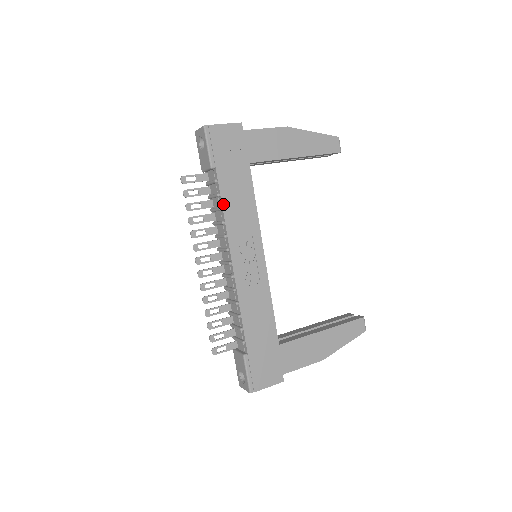
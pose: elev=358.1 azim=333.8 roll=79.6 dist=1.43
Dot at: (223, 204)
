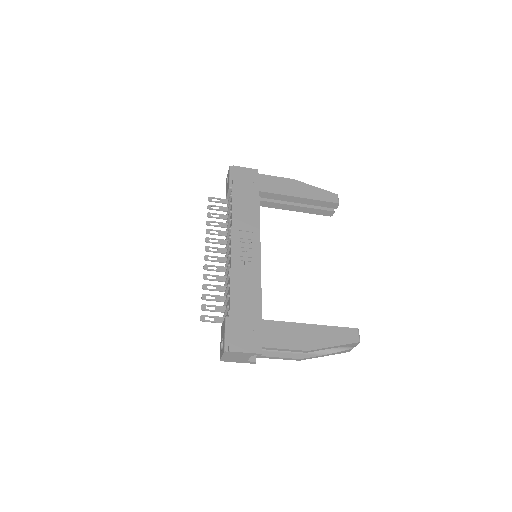
Dot at: (233, 208)
